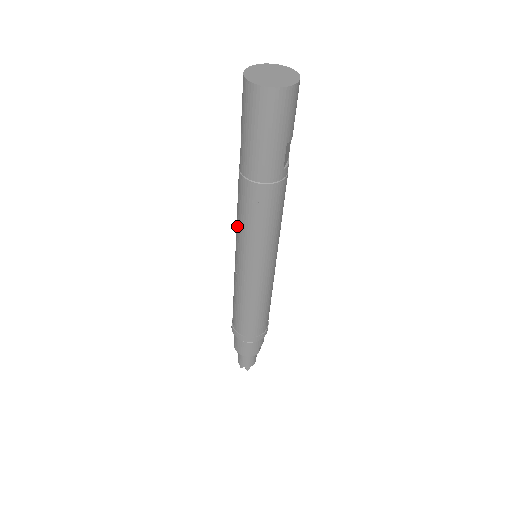
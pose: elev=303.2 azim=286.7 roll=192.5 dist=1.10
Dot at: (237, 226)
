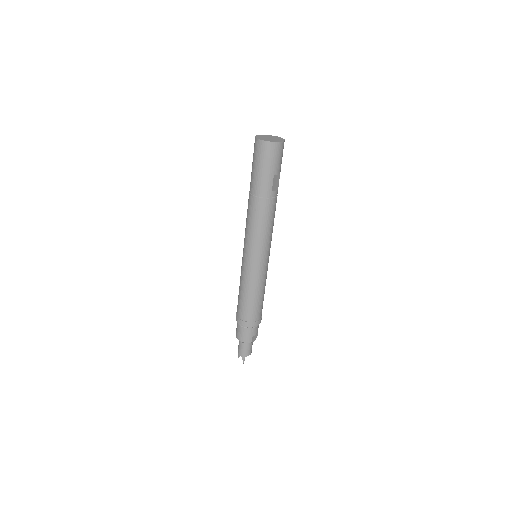
Dot at: (245, 229)
